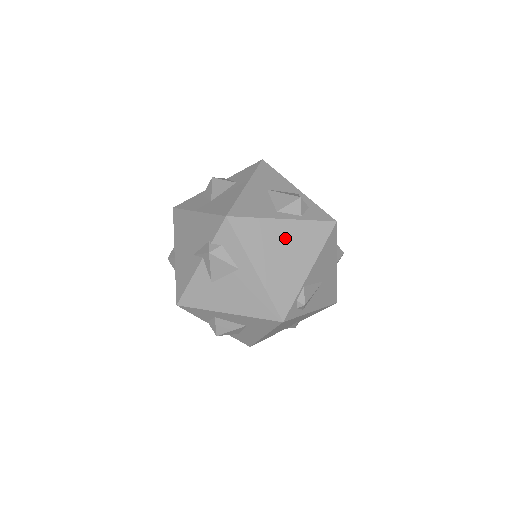
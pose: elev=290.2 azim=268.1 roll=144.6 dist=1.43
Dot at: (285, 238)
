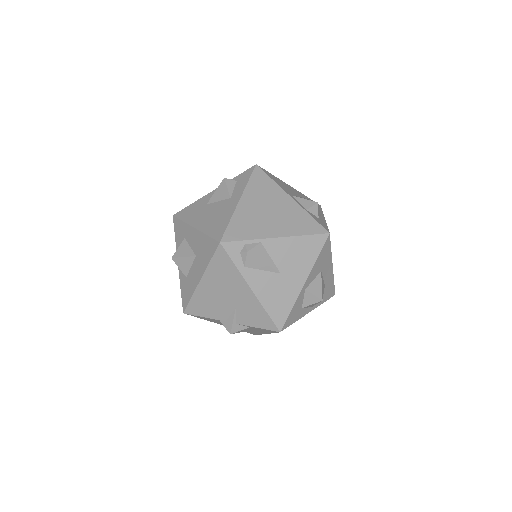
Dot at: (280, 206)
